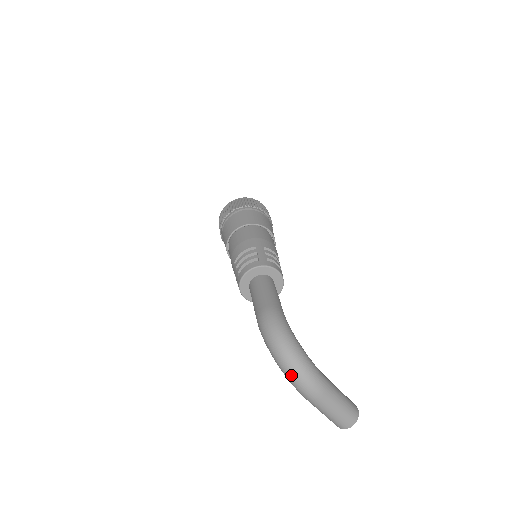
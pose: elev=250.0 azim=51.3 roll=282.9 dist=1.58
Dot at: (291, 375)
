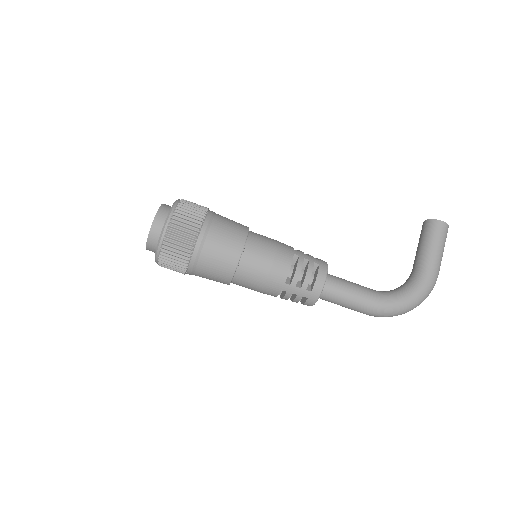
Dot at: occluded
